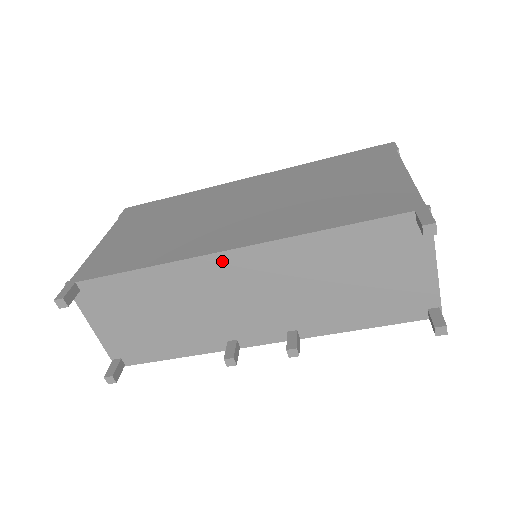
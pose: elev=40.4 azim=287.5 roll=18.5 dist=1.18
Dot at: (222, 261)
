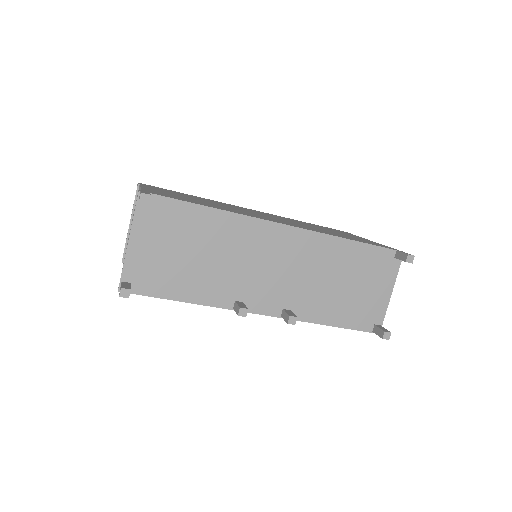
Dot at: (274, 230)
